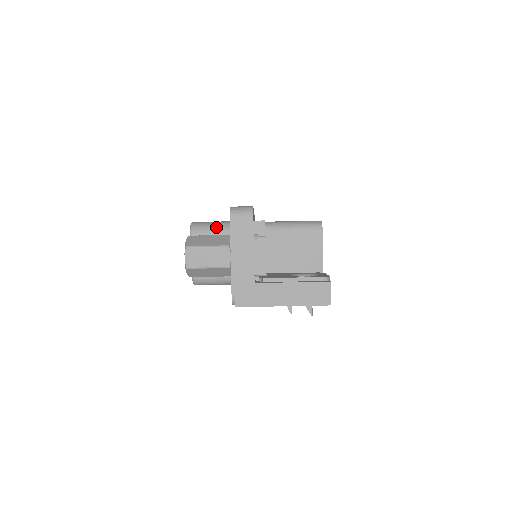
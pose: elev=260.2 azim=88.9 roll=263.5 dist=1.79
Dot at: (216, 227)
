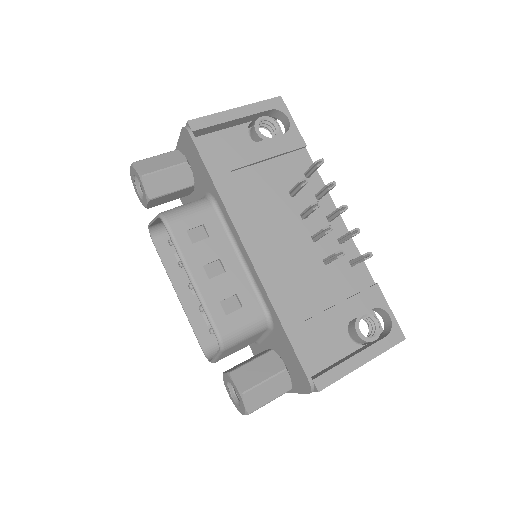
Dot at: occluded
